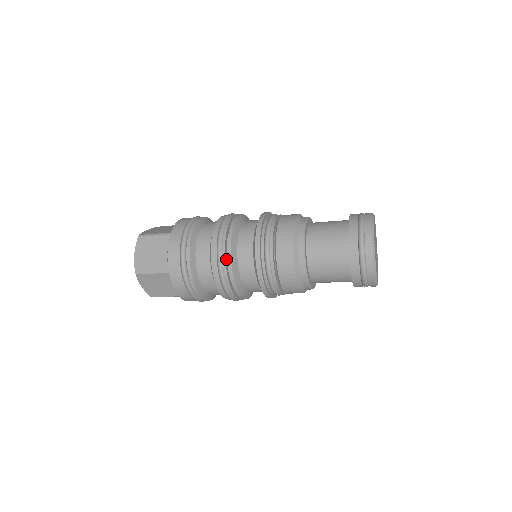
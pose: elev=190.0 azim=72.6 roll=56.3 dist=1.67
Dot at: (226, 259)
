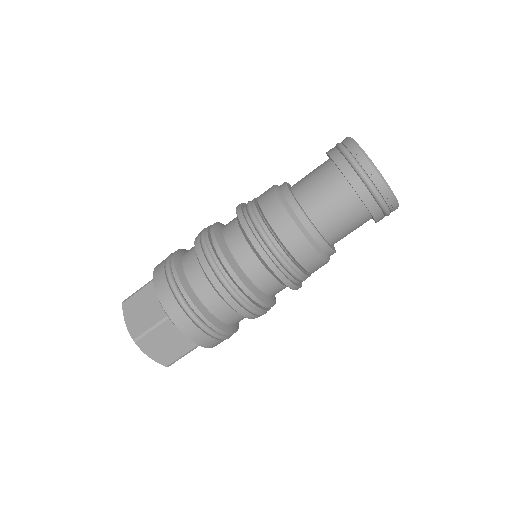
Dot at: (221, 263)
